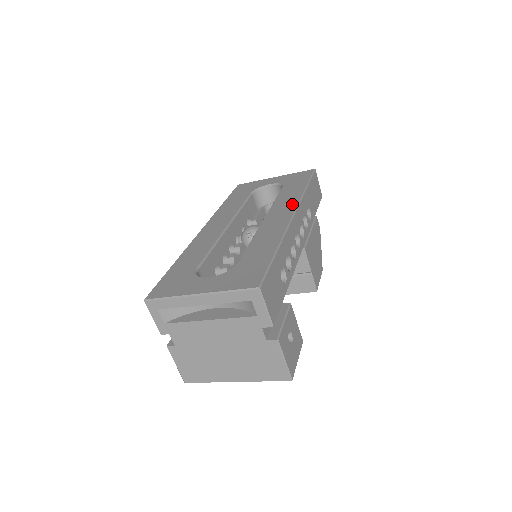
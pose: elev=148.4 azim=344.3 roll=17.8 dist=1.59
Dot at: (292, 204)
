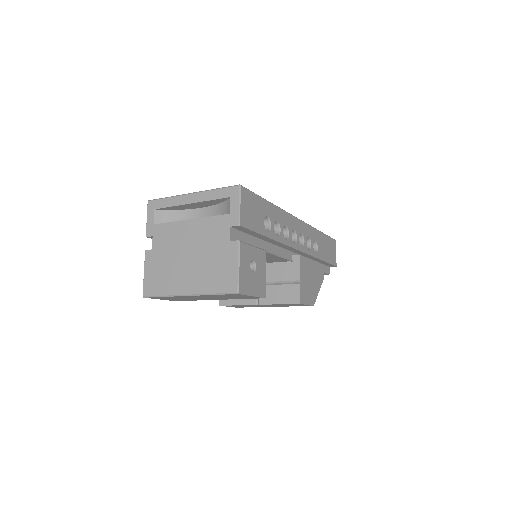
Dot at: occluded
